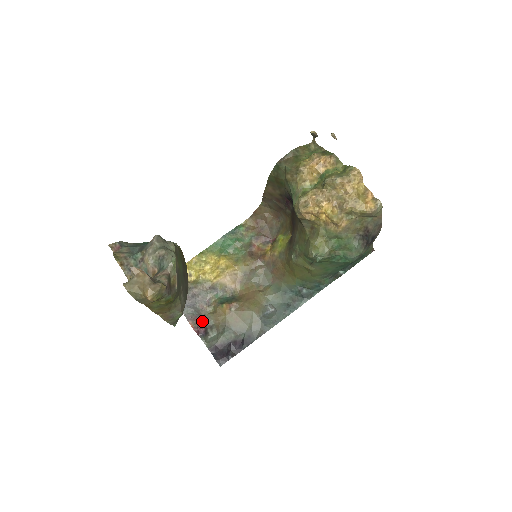
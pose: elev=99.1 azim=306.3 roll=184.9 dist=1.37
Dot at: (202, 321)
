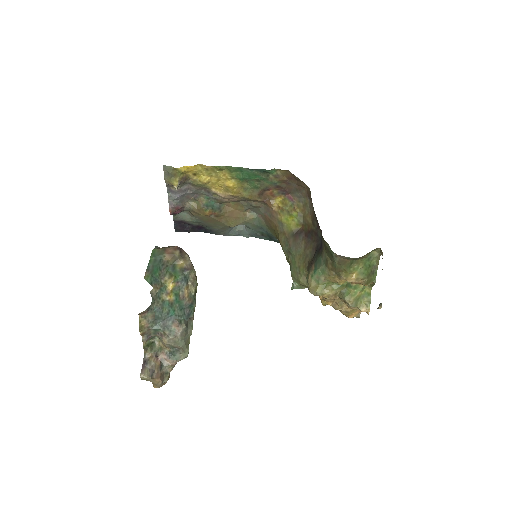
Dot at: (181, 208)
